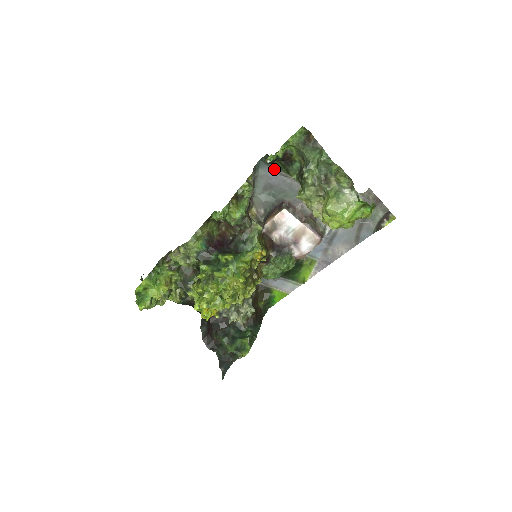
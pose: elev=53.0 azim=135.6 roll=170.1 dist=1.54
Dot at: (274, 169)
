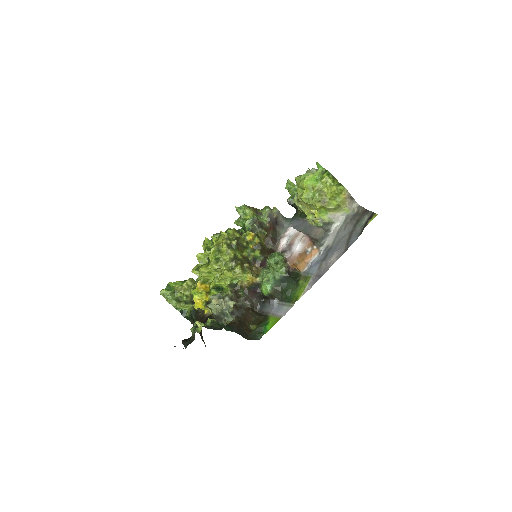
Dot at: (299, 219)
